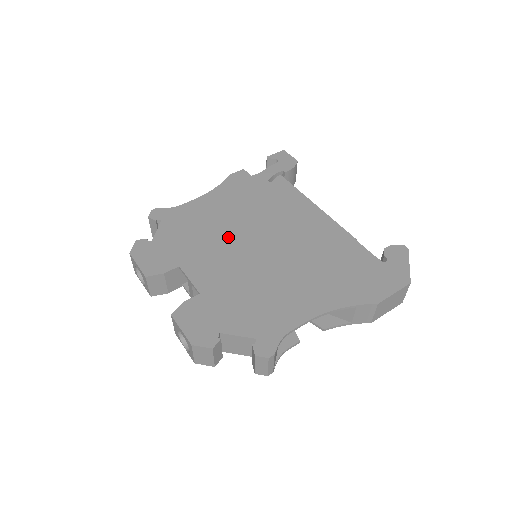
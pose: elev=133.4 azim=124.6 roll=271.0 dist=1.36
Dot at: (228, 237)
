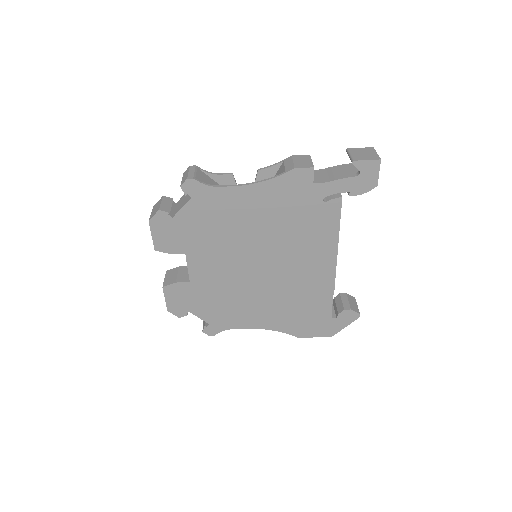
Dot at: (240, 246)
